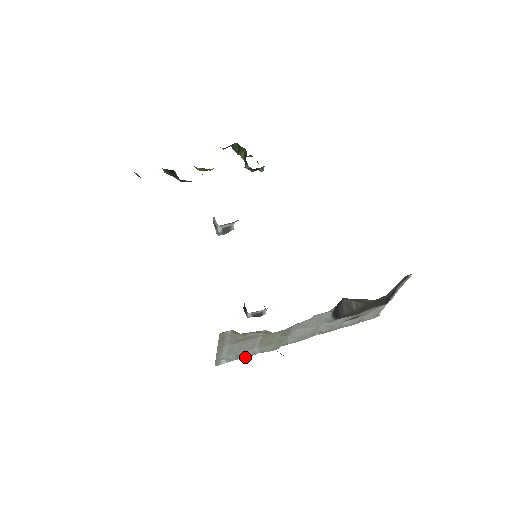
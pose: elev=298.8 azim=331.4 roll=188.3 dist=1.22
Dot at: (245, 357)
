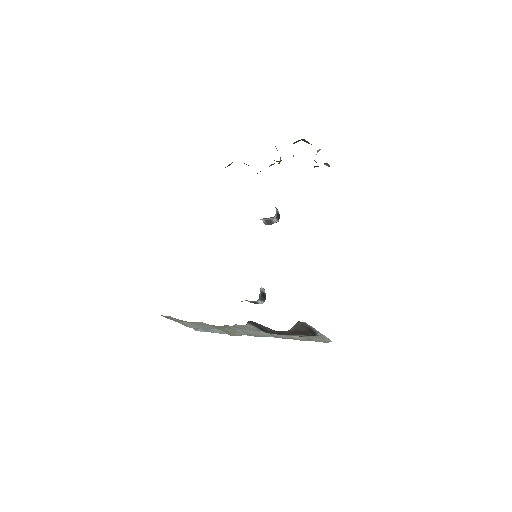
Dot at: occluded
